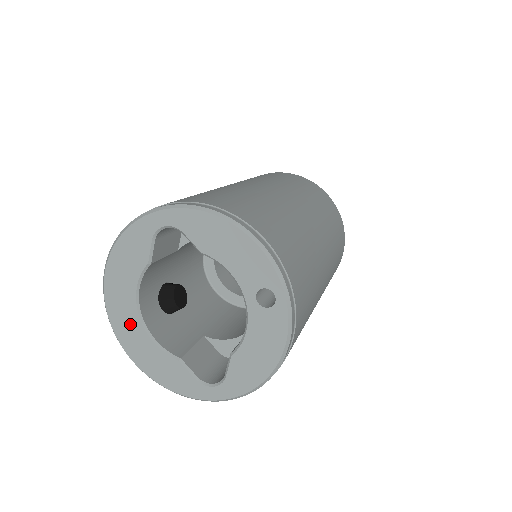
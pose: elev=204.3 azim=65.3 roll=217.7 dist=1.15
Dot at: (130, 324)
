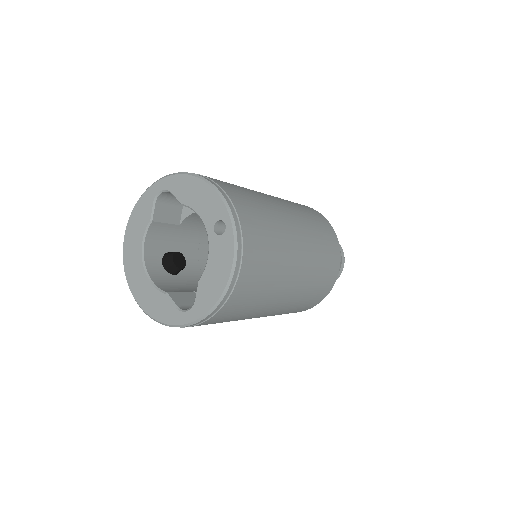
Dot at: (137, 271)
